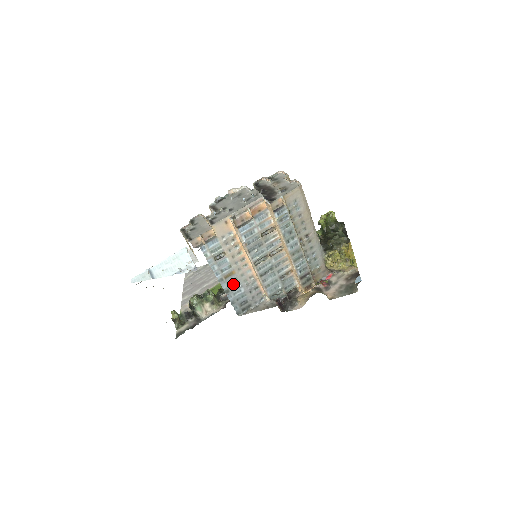
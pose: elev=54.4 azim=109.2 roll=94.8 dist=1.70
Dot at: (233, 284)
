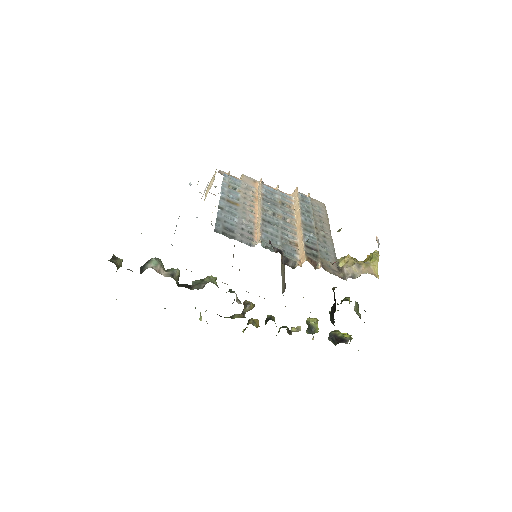
Dot at: (231, 210)
